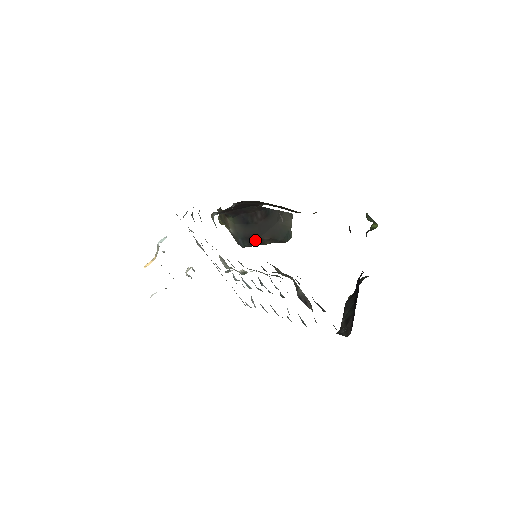
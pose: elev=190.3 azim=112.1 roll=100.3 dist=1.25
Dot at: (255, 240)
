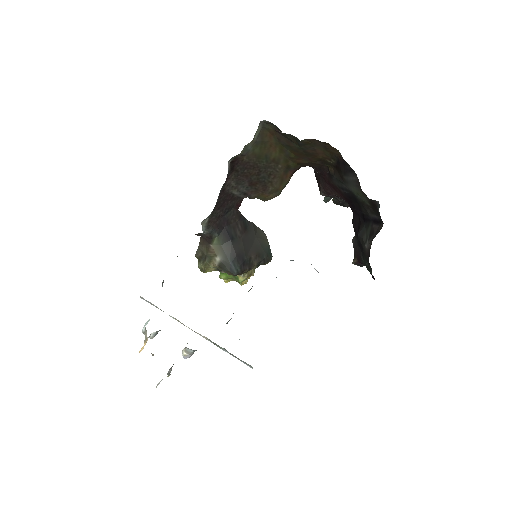
Dot at: (244, 259)
